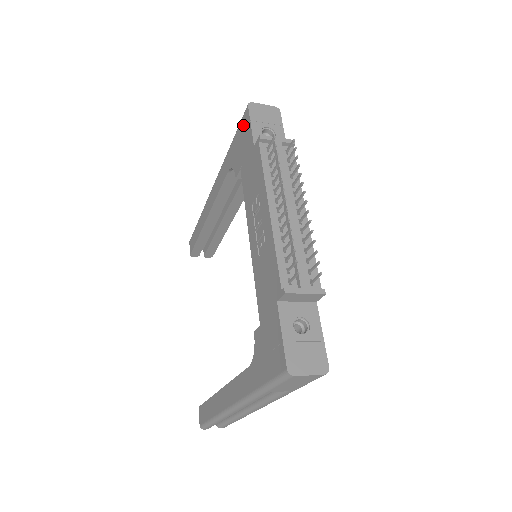
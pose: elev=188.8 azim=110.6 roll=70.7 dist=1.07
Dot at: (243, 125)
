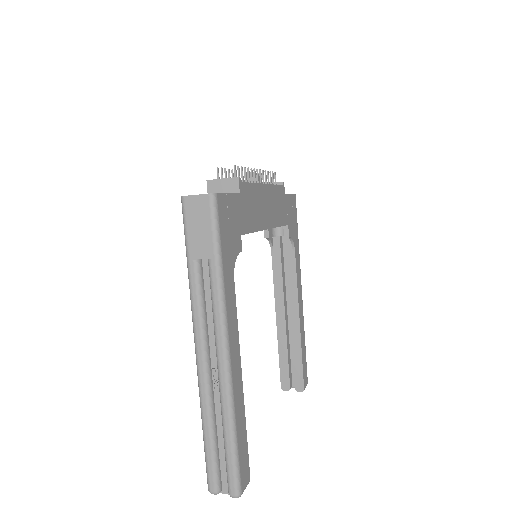
Dot at: occluded
